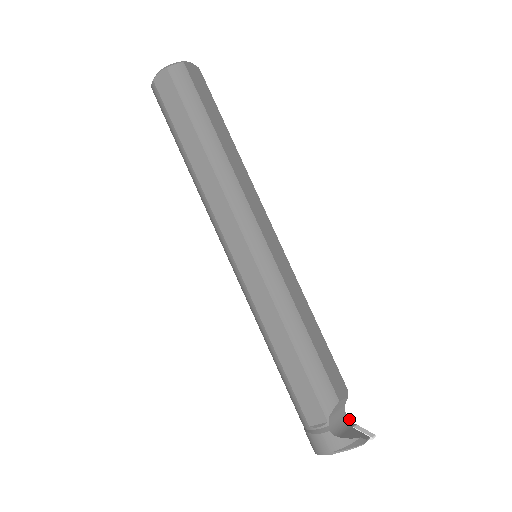
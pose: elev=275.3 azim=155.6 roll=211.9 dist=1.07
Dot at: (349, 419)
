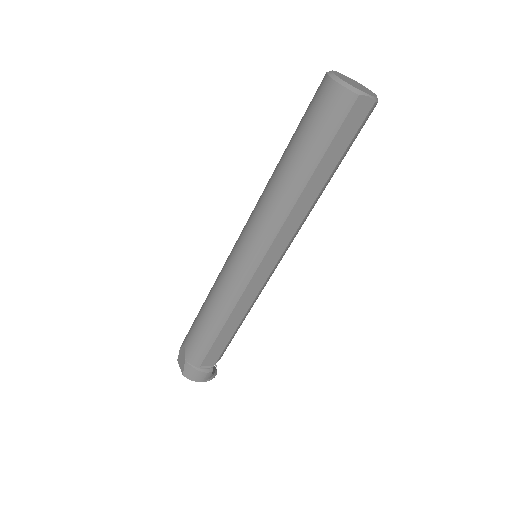
Dot at: occluded
